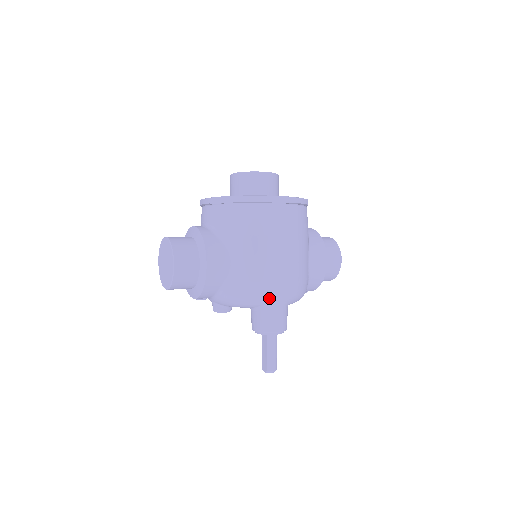
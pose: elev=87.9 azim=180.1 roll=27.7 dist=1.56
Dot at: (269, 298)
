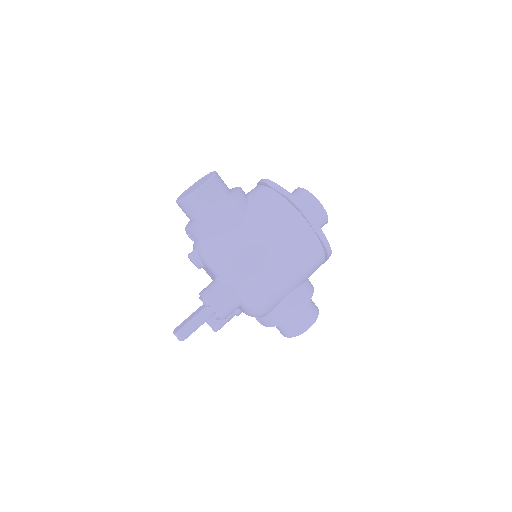
Dot at: (236, 279)
